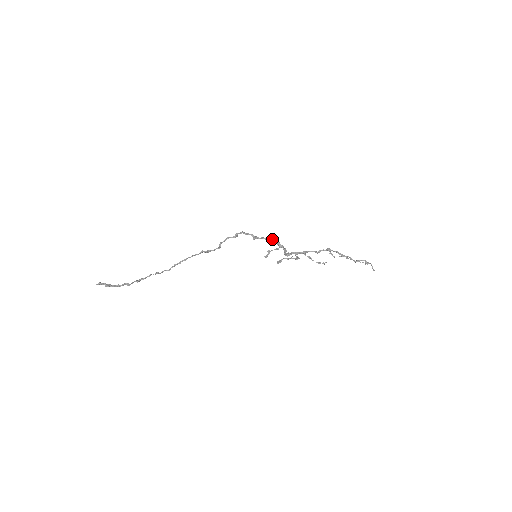
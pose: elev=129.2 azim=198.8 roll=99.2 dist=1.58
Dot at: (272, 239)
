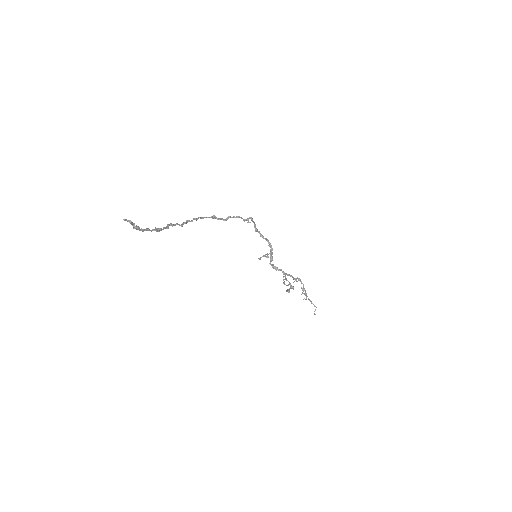
Dot at: (268, 241)
